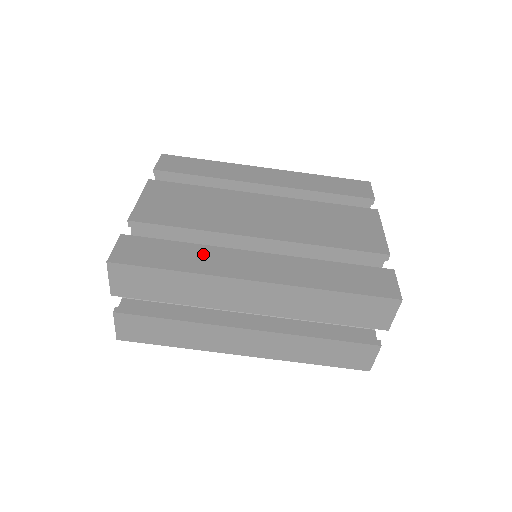
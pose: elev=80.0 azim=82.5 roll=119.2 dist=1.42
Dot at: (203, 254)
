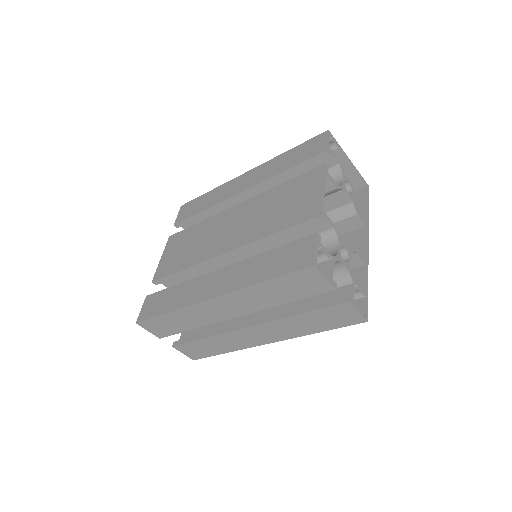
Dot at: (185, 290)
